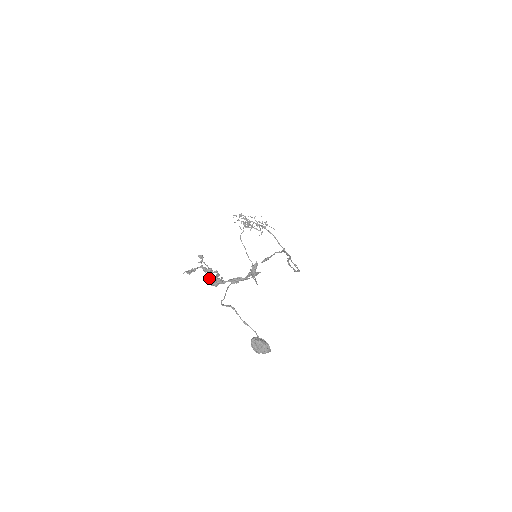
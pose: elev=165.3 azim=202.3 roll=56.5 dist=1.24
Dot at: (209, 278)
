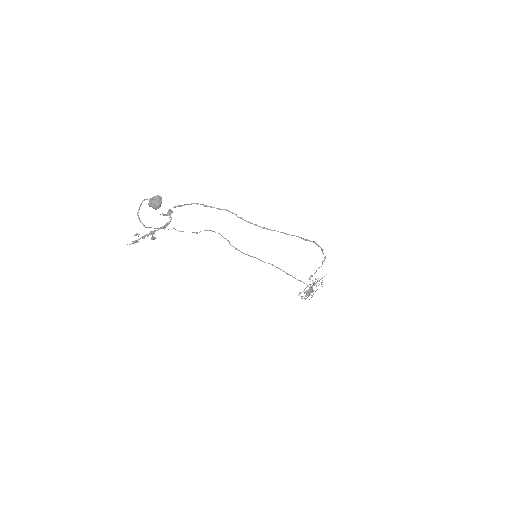
Dot at: occluded
